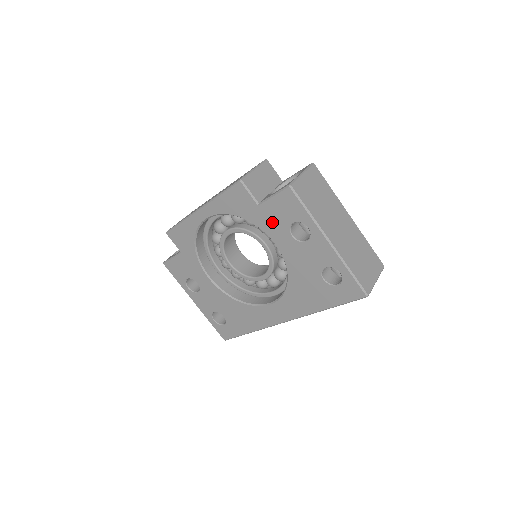
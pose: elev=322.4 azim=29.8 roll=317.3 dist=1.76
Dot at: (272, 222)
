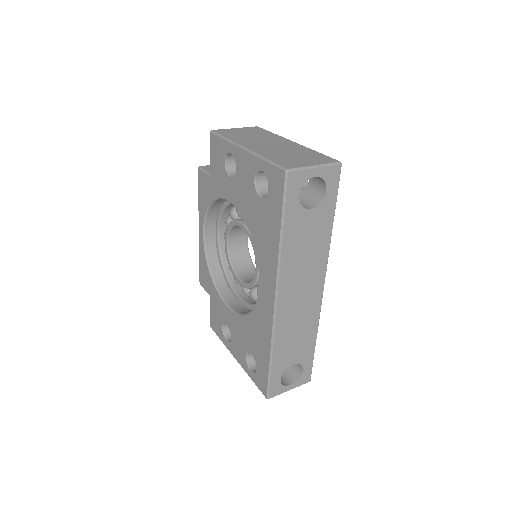
Dot at: (219, 180)
